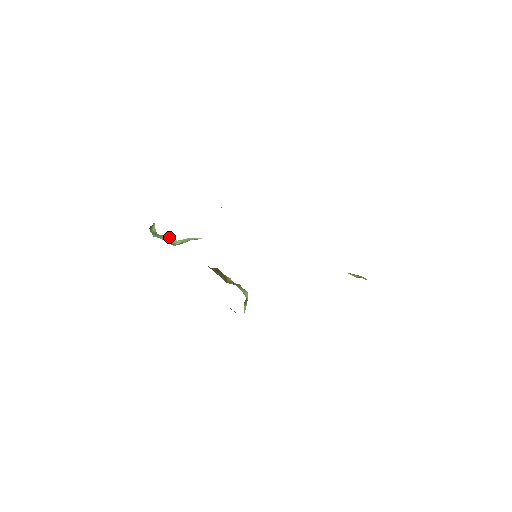
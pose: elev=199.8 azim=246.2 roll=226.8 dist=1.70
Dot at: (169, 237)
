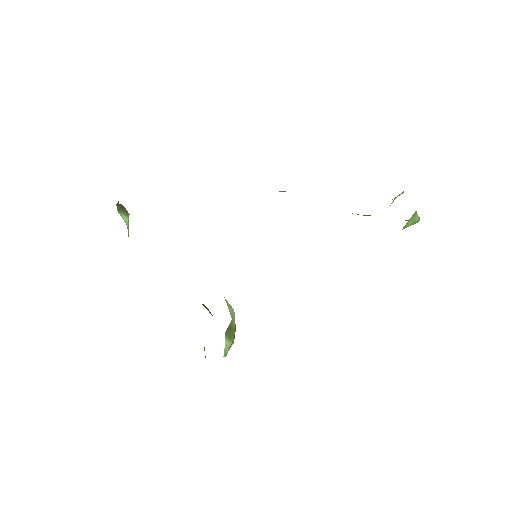
Dot at: occluded
